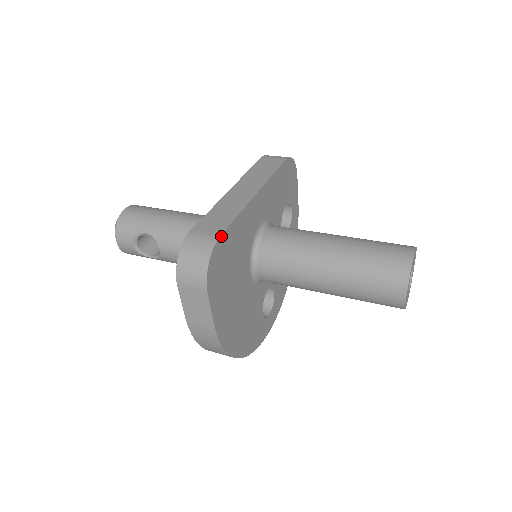
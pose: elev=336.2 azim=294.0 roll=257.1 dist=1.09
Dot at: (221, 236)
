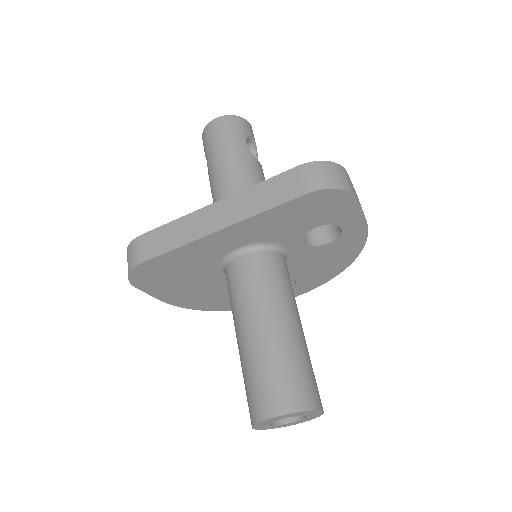
Dot at: (145, 262)
